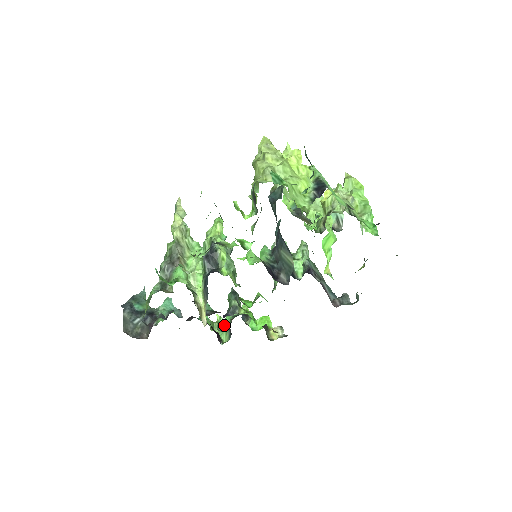
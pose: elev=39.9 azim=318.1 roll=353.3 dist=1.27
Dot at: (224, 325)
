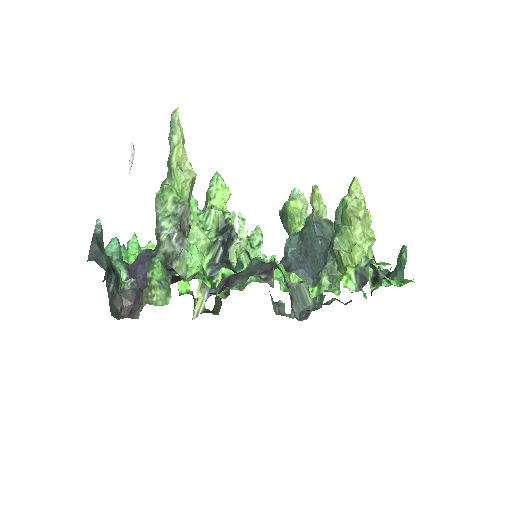
Dot at: occluded
